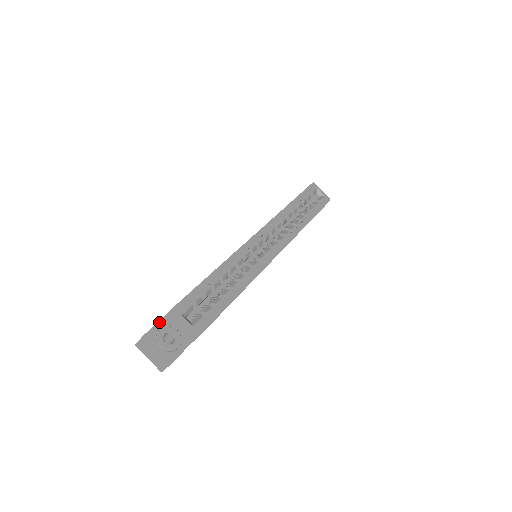
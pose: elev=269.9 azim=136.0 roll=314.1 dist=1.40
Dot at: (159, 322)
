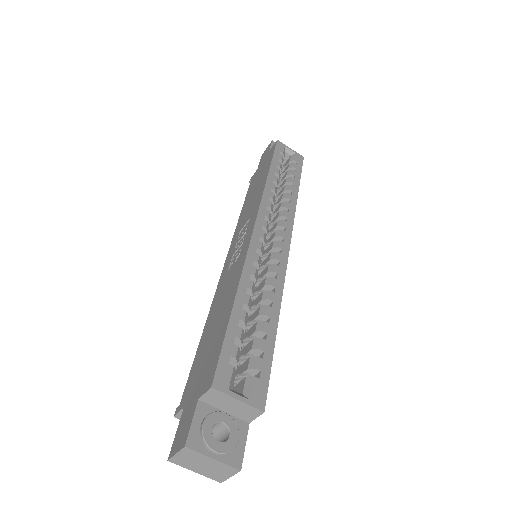
Dot at: (195, 413)
